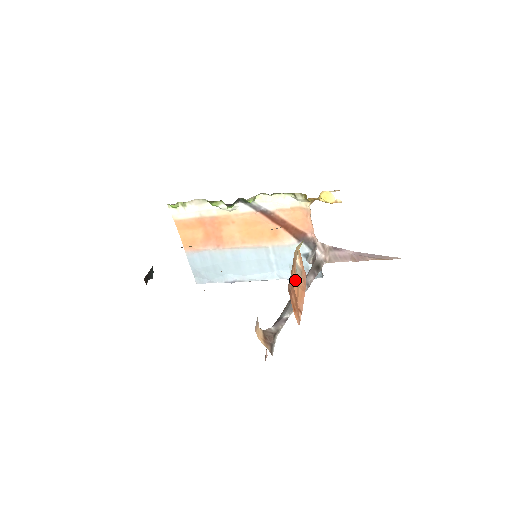
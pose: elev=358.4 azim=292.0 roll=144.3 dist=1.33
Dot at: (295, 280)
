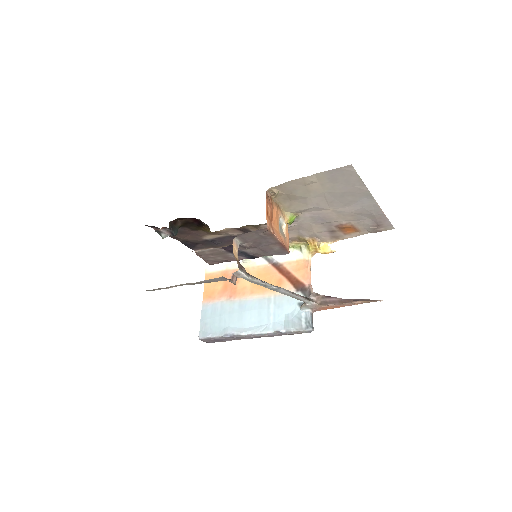
Dot at: (276, 214)
